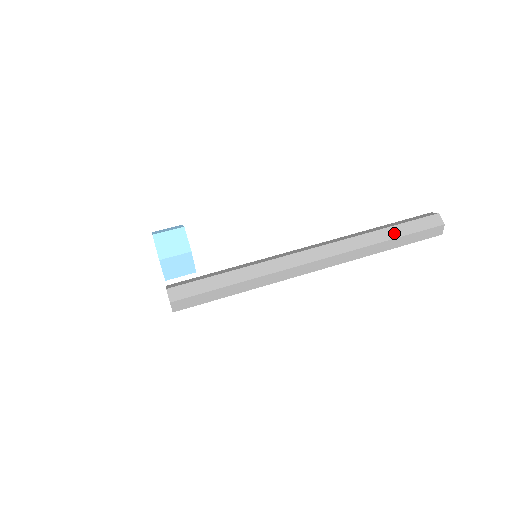
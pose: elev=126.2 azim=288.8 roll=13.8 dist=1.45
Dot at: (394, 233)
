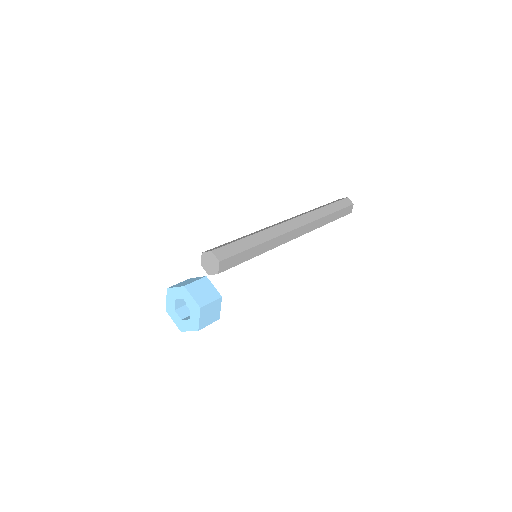
Dot at: (325, 205)
